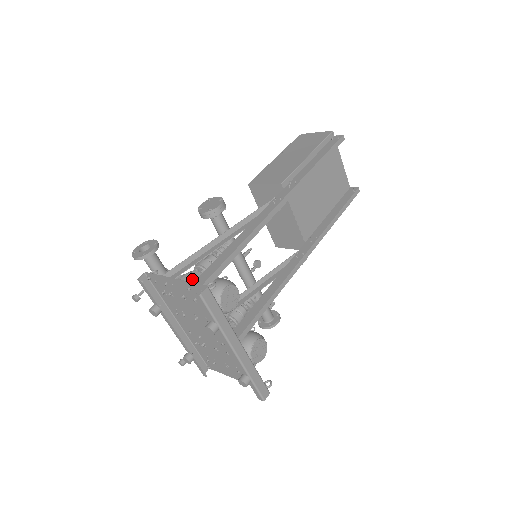
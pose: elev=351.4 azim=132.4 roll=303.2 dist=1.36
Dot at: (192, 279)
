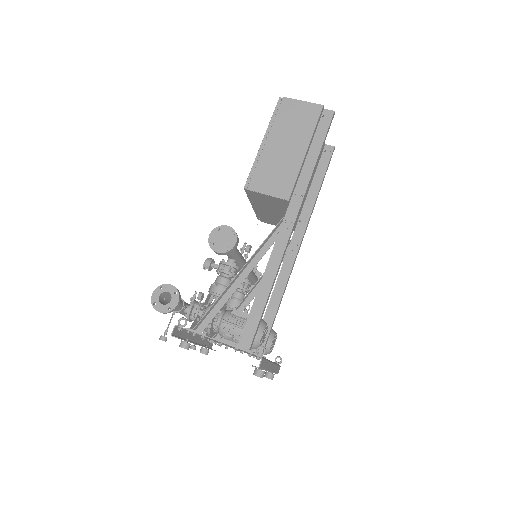
Dot at: (222, 321)
